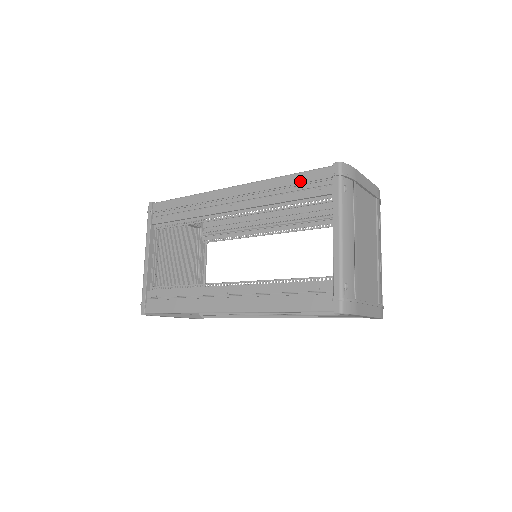
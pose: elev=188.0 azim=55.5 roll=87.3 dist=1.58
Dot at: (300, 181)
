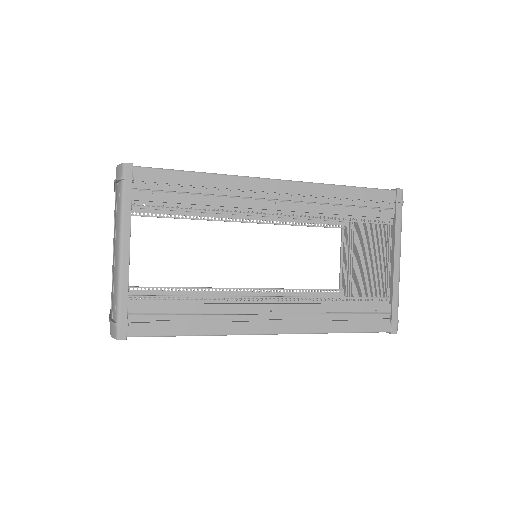
Dot at: (363, 197)
